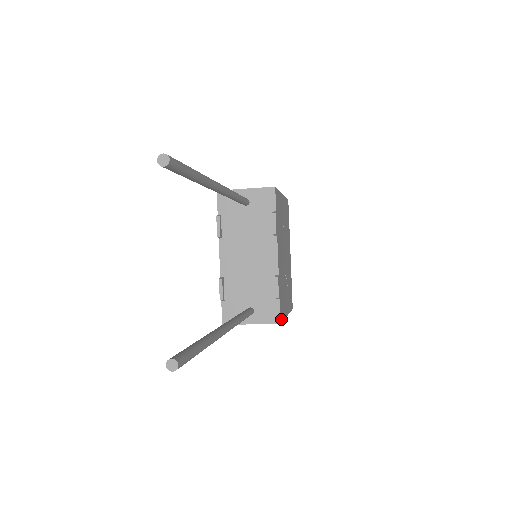
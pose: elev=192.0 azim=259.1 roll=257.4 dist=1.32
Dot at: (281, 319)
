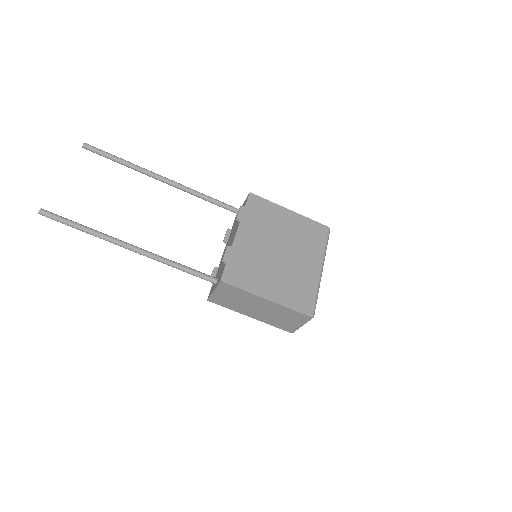
Dot at: (226, 280)
